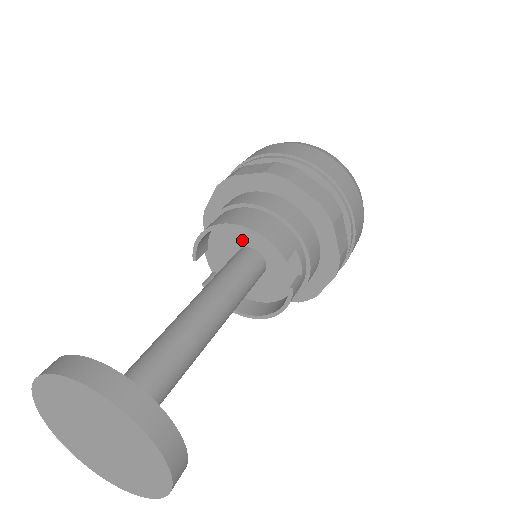
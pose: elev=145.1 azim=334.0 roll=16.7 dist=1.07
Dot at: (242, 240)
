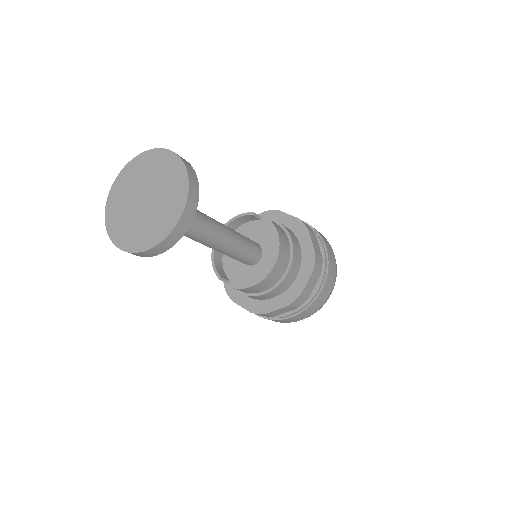
Dot at: occluded
